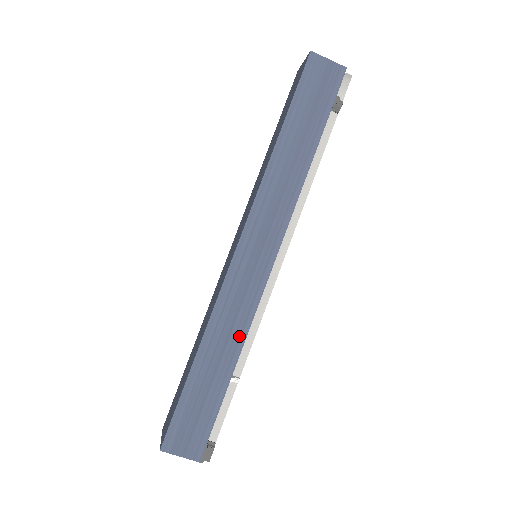
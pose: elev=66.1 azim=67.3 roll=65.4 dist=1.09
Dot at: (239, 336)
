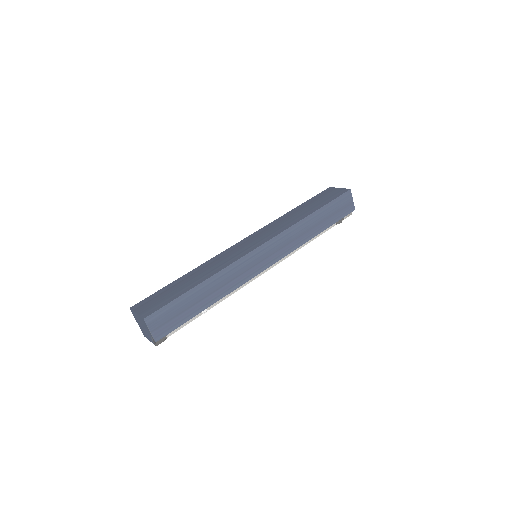
Dot at: (227, 290)
